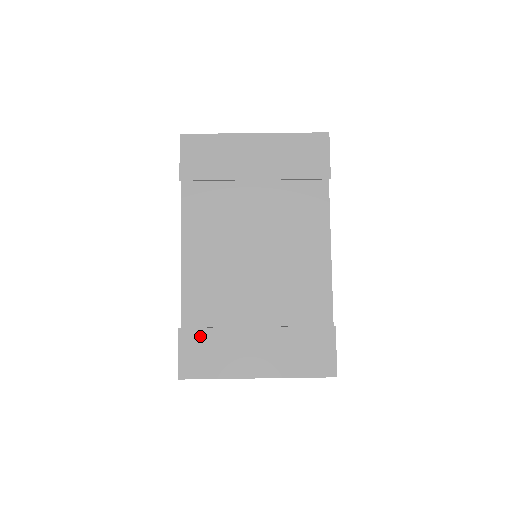
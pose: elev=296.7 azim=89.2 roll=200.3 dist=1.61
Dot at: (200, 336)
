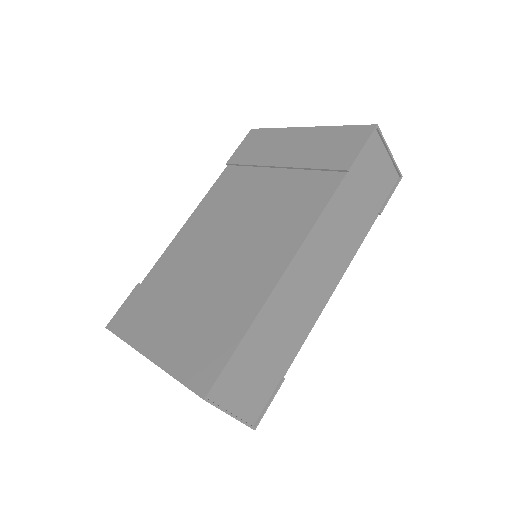
Dot at: (144, 295)
